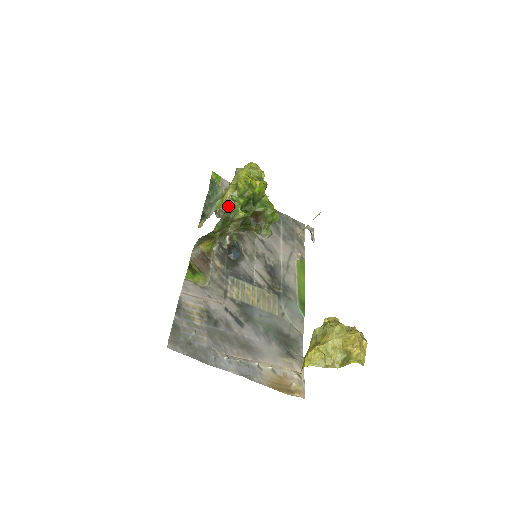
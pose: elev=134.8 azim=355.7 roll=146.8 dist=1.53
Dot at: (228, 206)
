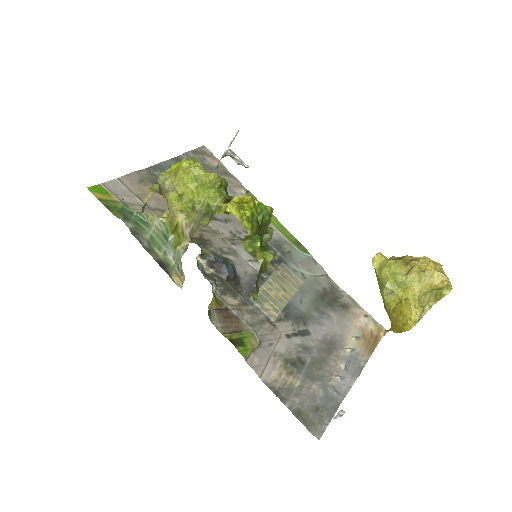
Dot at: occluded
